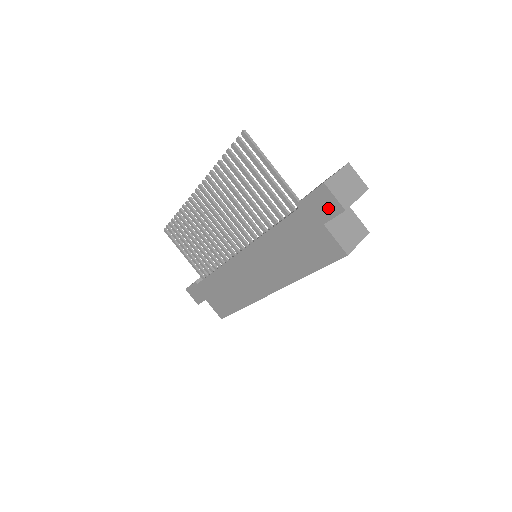
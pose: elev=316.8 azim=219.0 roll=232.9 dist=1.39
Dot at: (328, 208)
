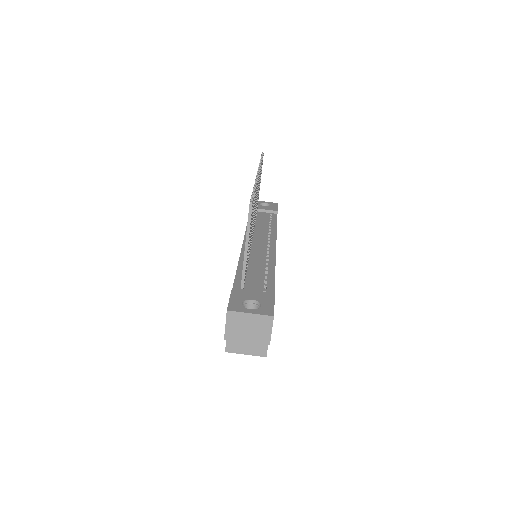
Dot at: occluded
